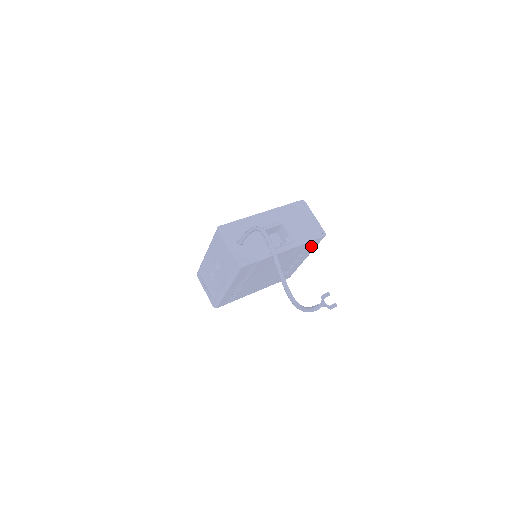
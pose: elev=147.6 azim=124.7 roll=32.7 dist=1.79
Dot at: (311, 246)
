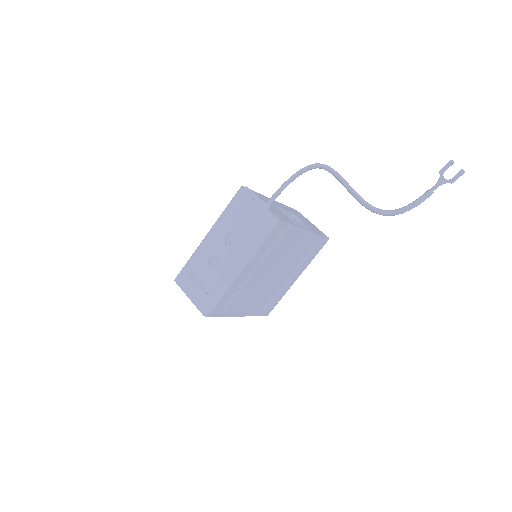
Dot at: (315, 250)
